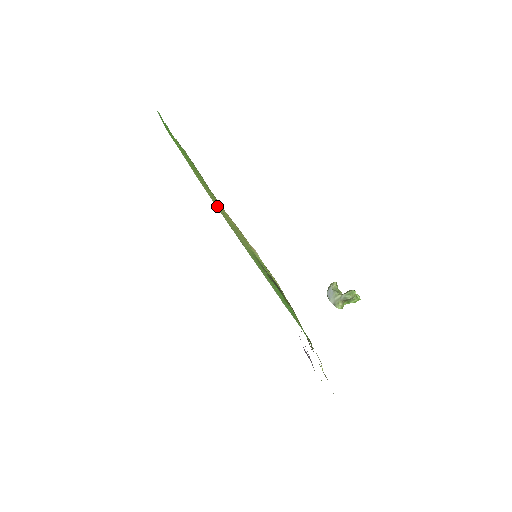
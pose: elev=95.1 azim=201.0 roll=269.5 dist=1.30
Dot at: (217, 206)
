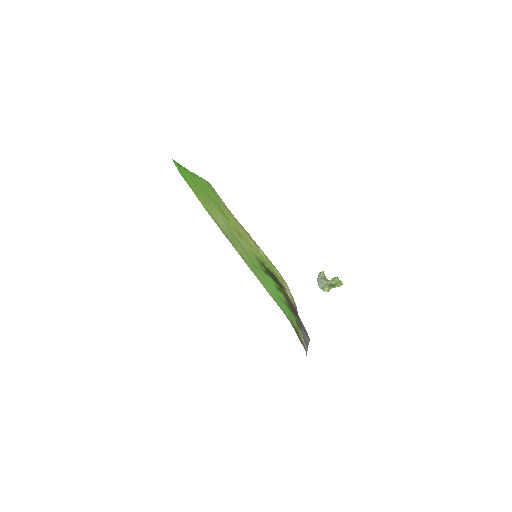
Dot at: (220, 223)
